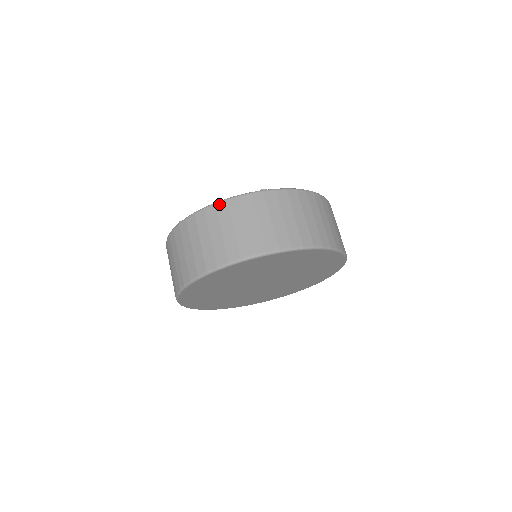
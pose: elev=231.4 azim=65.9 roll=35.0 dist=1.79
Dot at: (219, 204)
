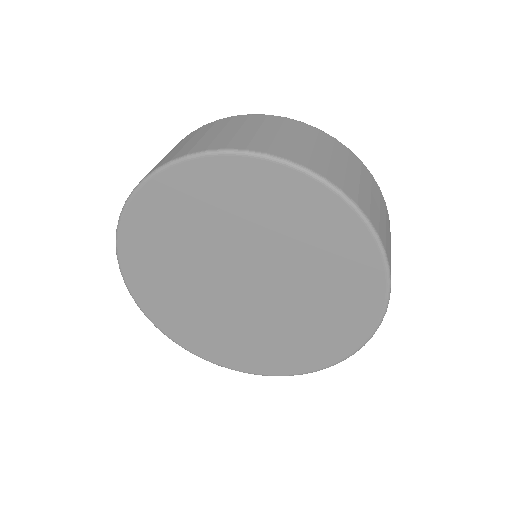
Dot at: (194, 131)
